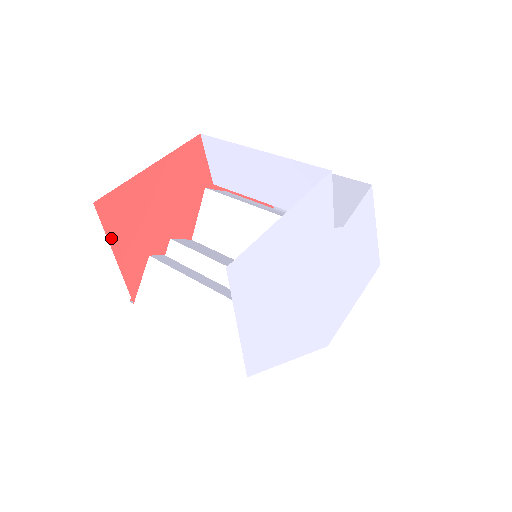
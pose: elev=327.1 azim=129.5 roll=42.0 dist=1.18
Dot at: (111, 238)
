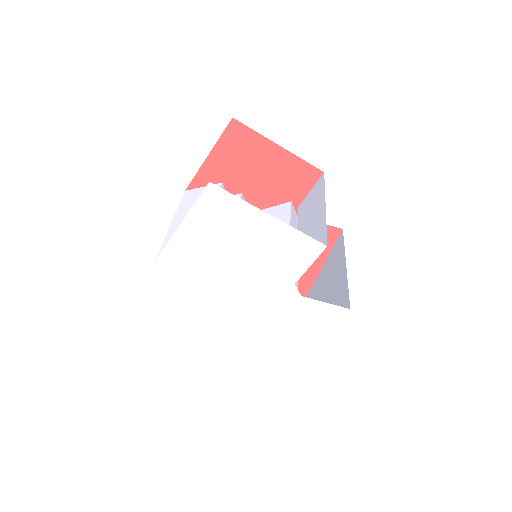
Dot at: (218, 145)
